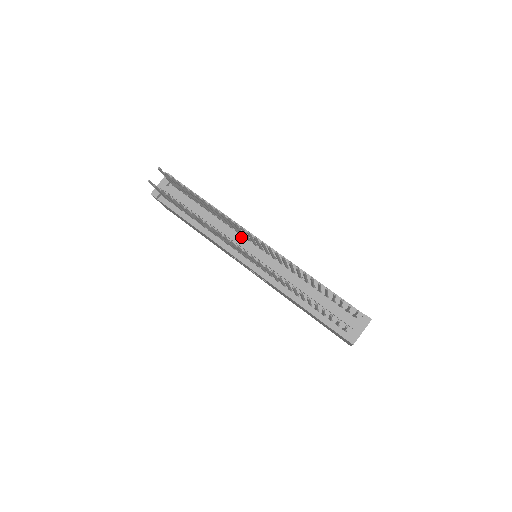
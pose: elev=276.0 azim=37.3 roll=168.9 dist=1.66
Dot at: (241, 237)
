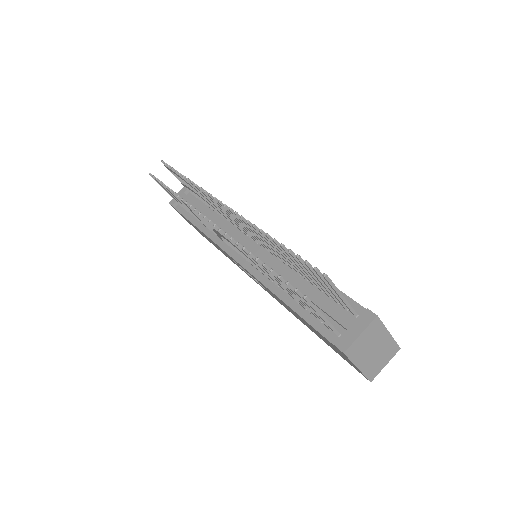
Dot at: (239, 232)
